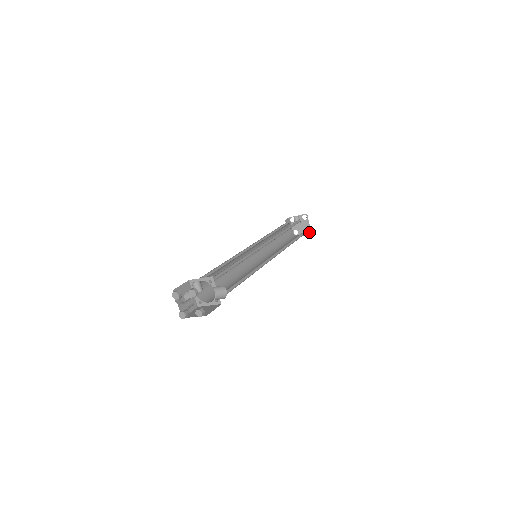
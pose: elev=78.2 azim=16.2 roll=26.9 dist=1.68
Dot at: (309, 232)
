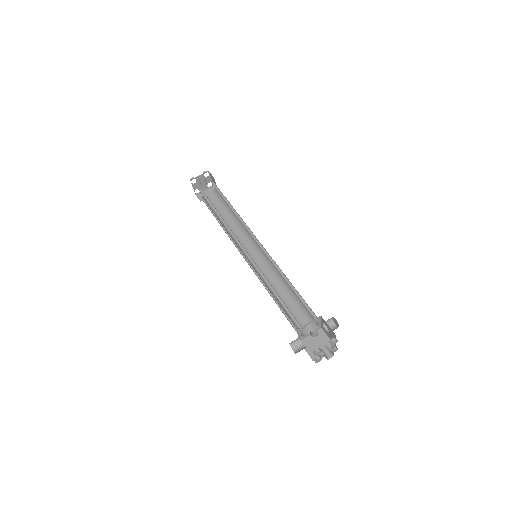
Dot at: (211, 186)
